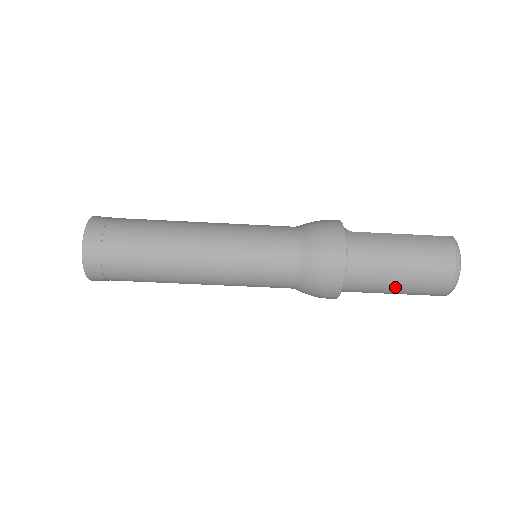
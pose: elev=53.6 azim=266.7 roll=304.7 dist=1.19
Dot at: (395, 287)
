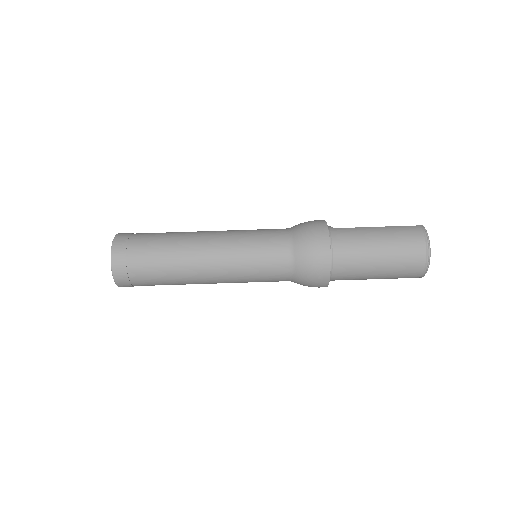
Dot at: (376, 272)
